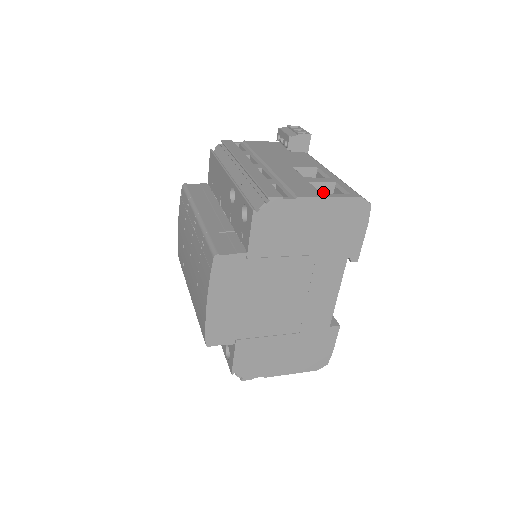
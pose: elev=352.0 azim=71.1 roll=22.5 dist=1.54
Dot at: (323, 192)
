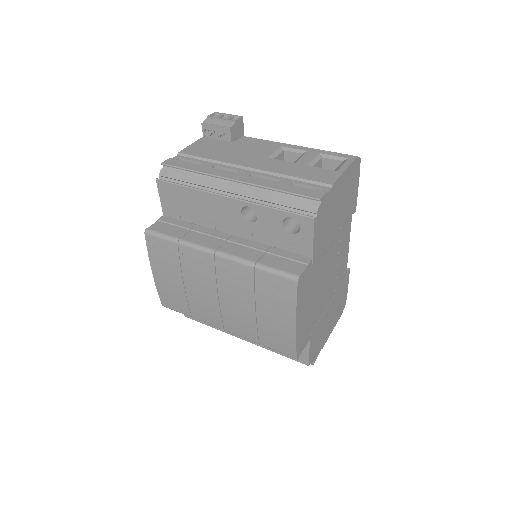
Dot at: occluded
